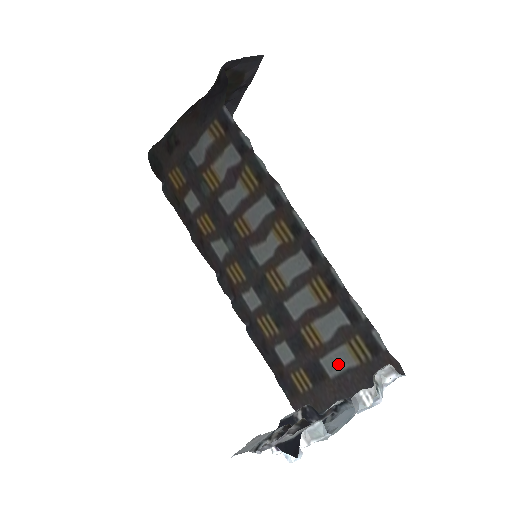
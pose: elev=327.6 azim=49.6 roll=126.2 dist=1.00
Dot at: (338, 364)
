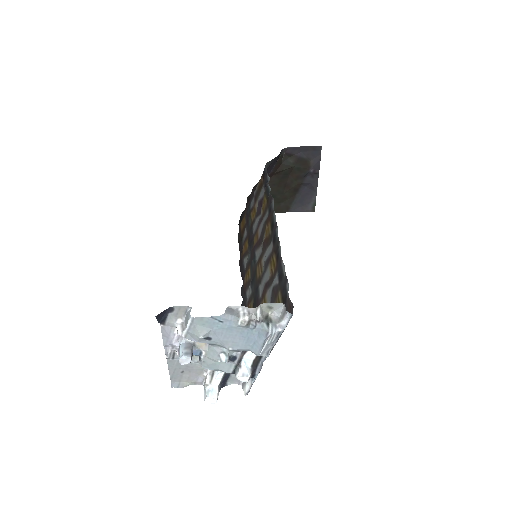
Dot at: occluded
